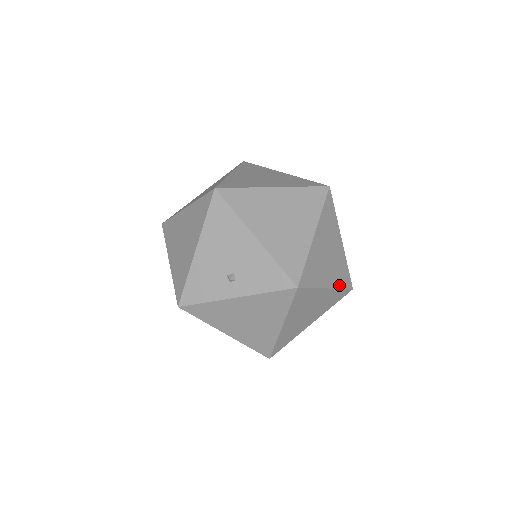
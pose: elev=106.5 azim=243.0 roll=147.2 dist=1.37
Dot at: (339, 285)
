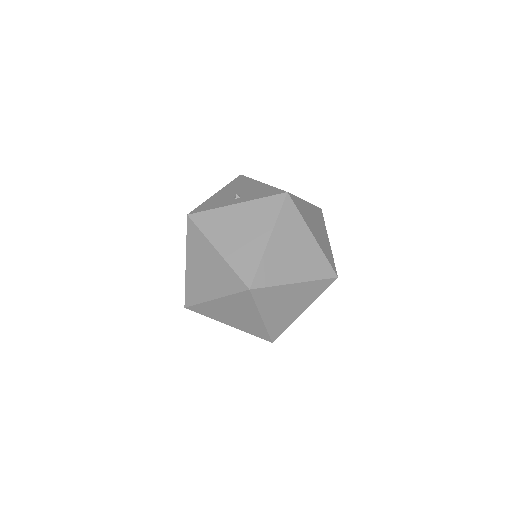
Dot at: (324, 252)
